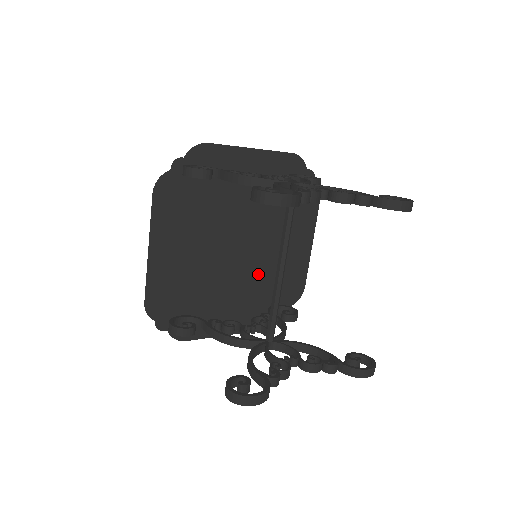
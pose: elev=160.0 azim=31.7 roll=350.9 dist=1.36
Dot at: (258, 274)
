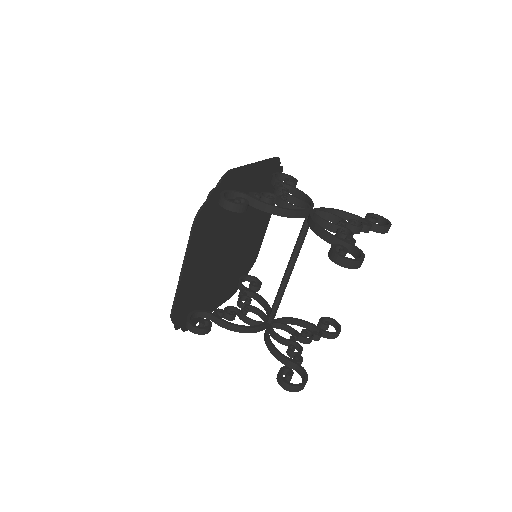
Dot at: (237, 259)
